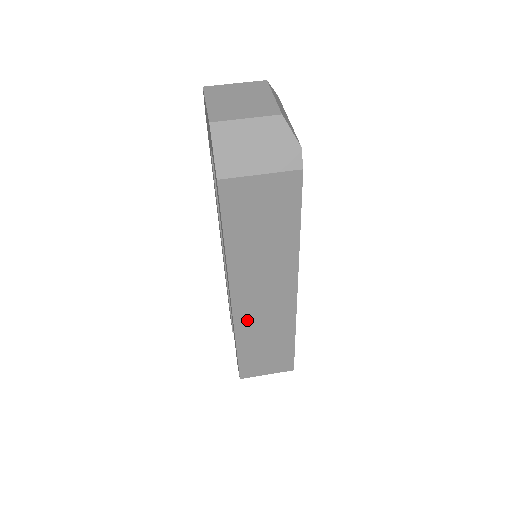
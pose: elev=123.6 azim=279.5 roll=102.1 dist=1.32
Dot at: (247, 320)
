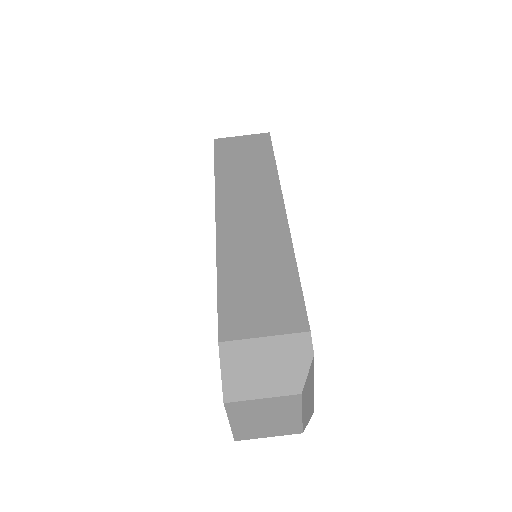
Dot at: occluded
